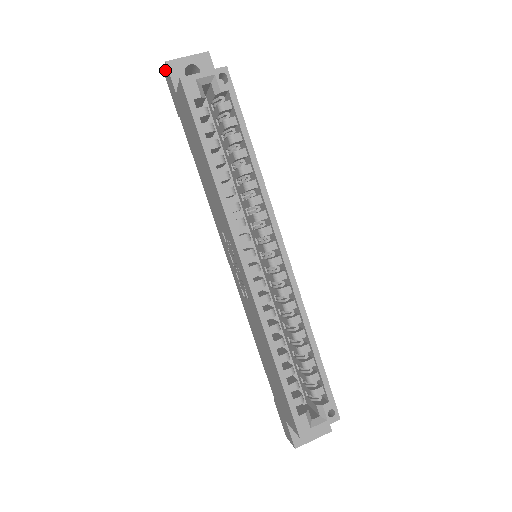
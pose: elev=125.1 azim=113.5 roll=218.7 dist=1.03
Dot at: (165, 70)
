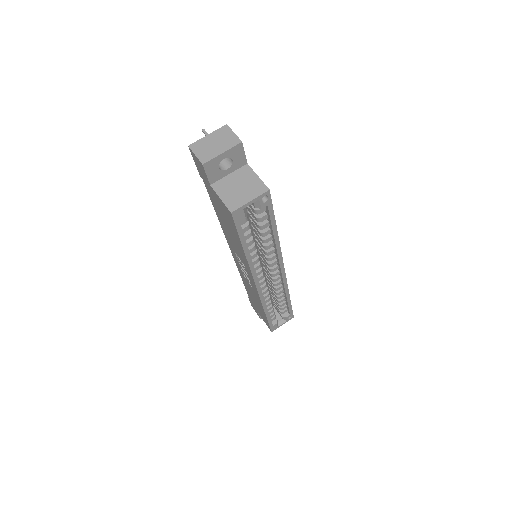
Dot at: (195, 157)
